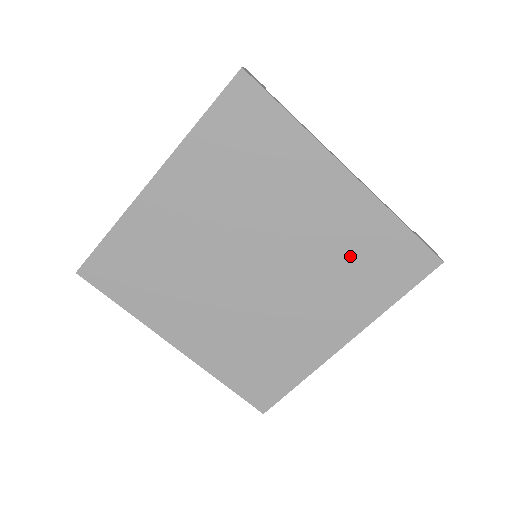
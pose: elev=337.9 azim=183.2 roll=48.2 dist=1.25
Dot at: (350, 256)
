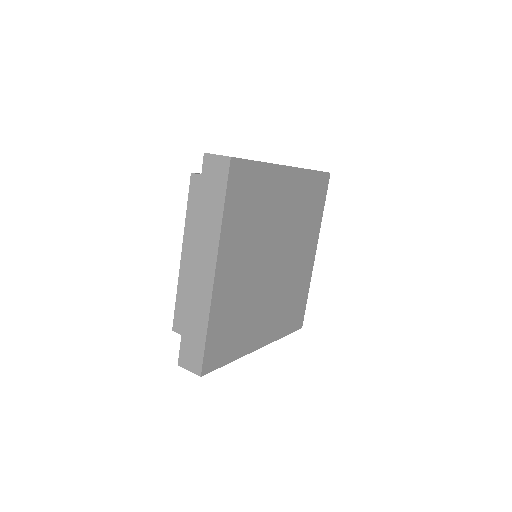
Dot at: (303, 209)
